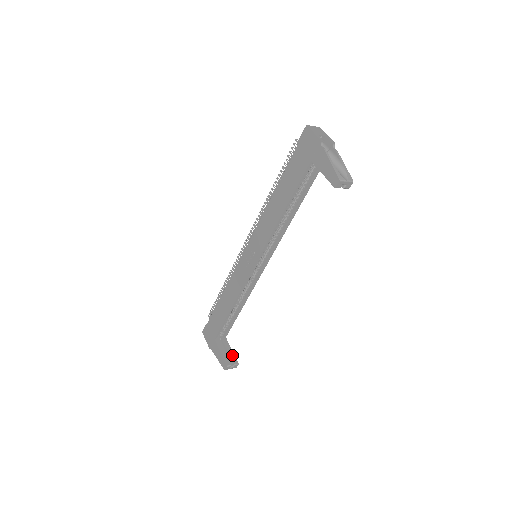
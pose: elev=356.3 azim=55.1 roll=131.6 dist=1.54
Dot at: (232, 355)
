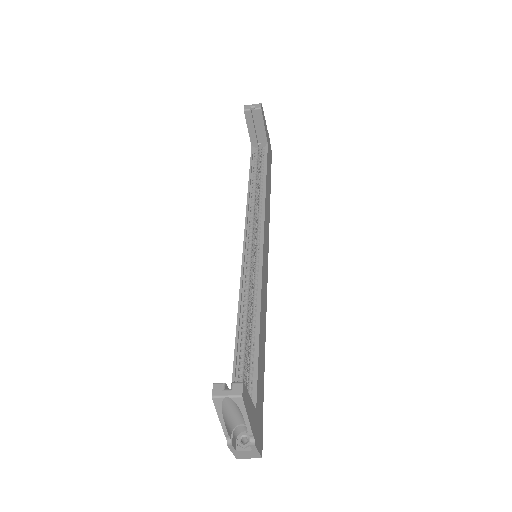
Dot at: occluded
